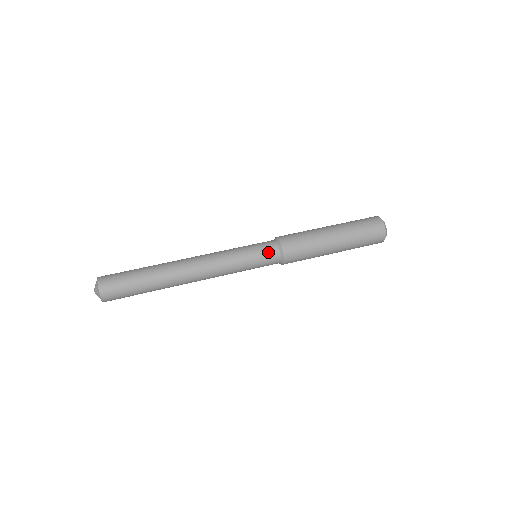
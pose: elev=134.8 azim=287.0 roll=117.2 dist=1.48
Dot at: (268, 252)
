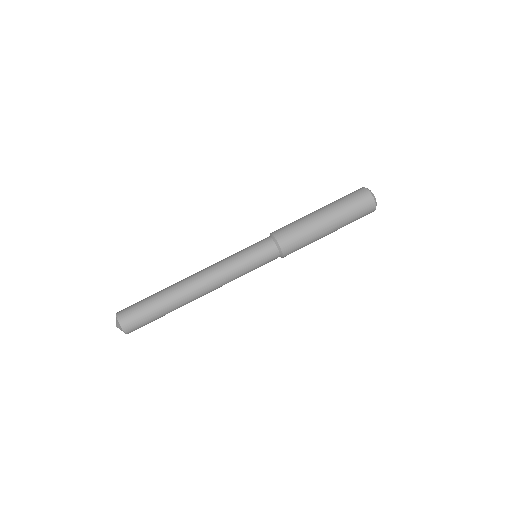
Dot at: (265, 250)
